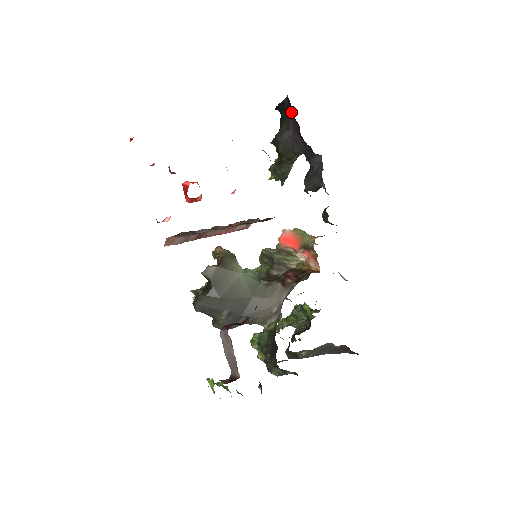
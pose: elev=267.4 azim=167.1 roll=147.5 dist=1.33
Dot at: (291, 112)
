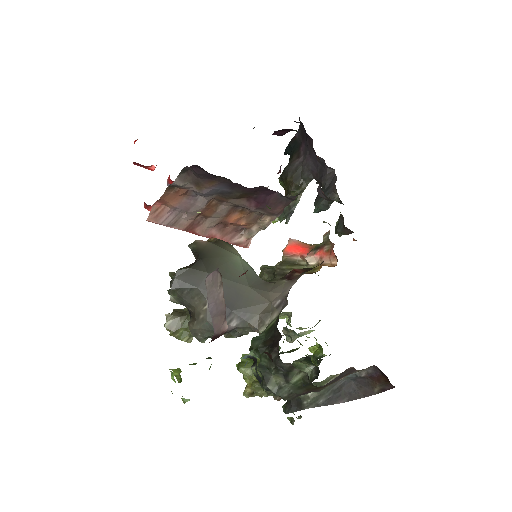
Dot at: (302, 141)
